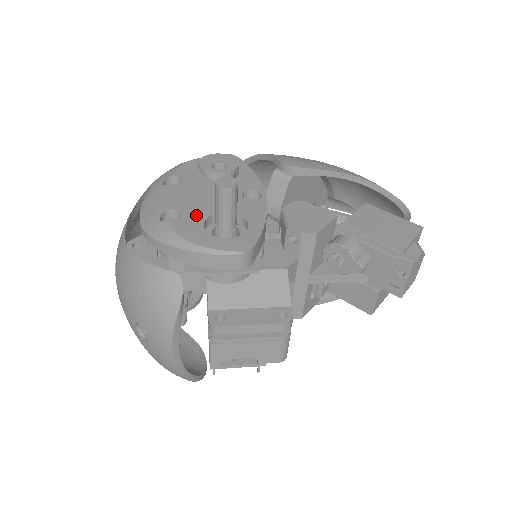
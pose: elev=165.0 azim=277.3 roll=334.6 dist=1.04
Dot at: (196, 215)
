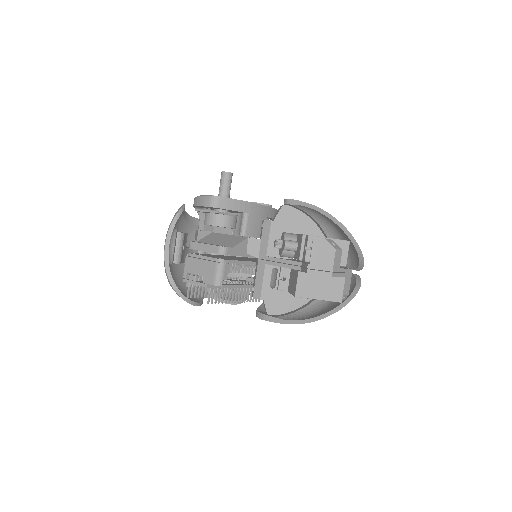
Dot at: occluded
